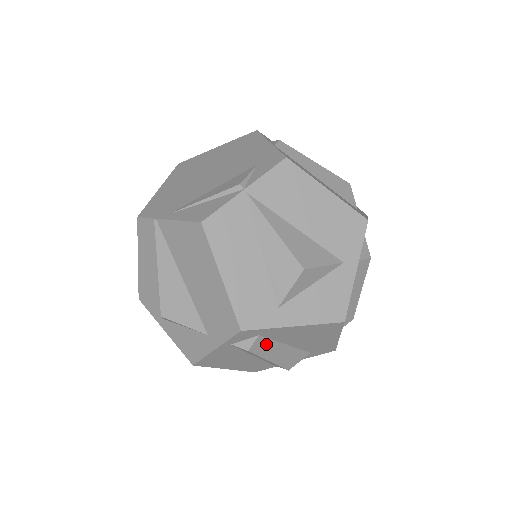
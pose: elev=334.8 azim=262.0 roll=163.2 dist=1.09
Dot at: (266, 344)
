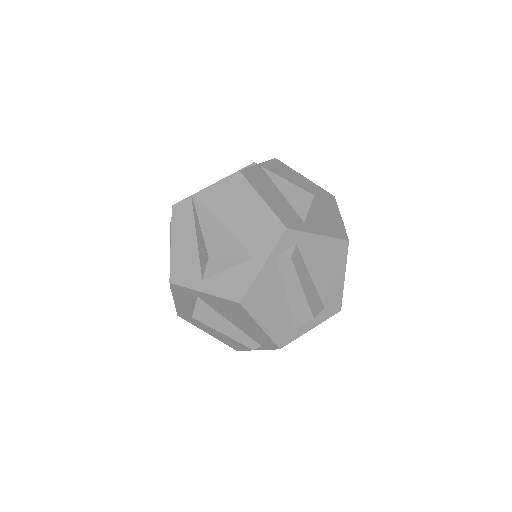
Dot at: (300, 262)
